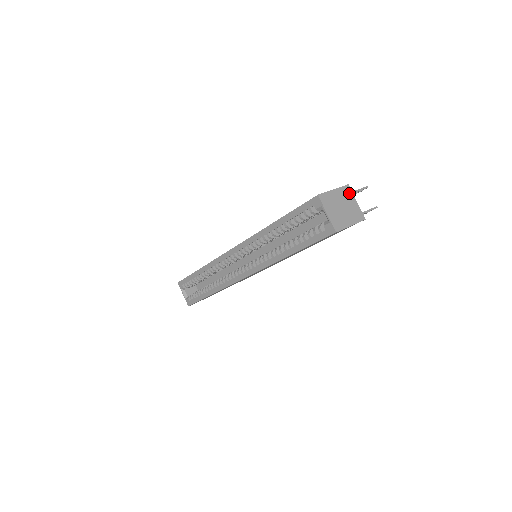
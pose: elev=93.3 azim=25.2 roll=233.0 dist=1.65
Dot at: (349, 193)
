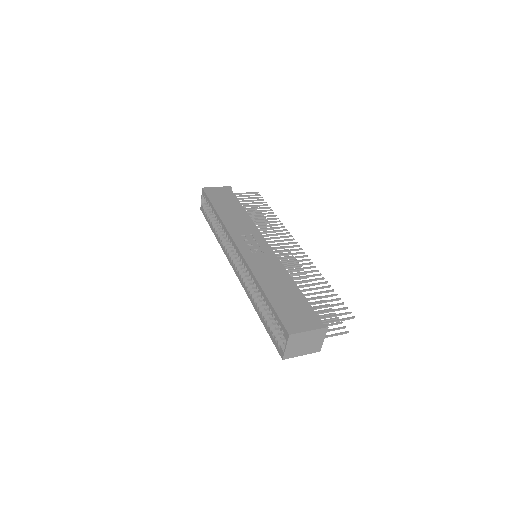
Dot at: (323, 333)
